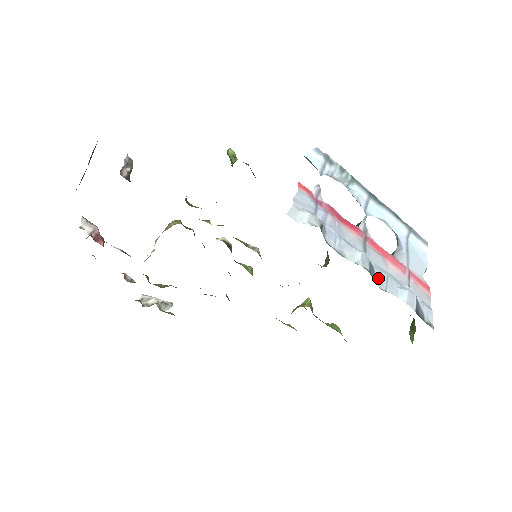
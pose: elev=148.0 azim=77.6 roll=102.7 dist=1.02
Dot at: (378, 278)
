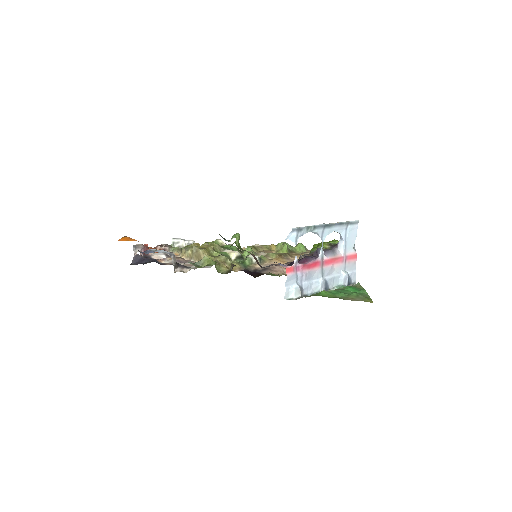
Dot at: (329, 284)
